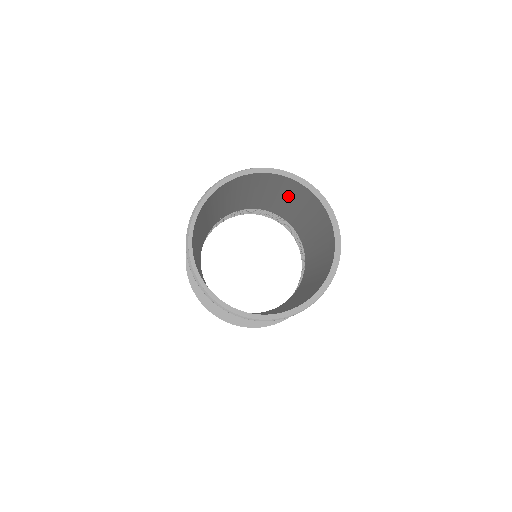
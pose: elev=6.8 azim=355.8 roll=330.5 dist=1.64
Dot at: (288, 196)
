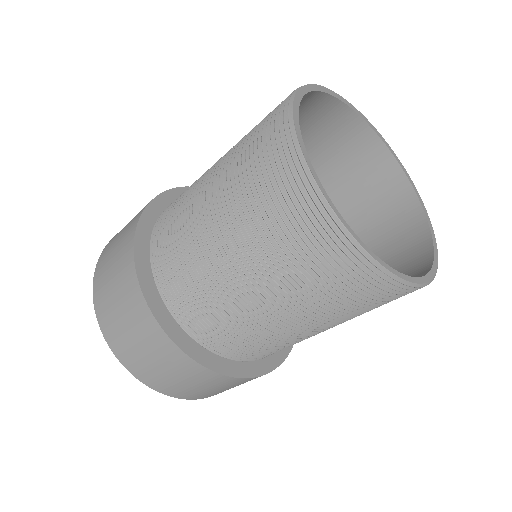
Dot at: occluded
